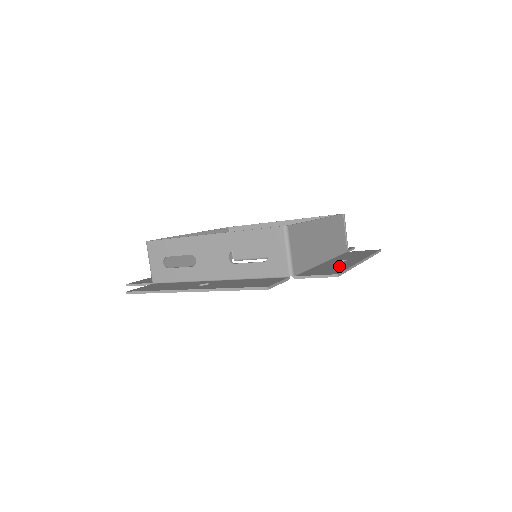
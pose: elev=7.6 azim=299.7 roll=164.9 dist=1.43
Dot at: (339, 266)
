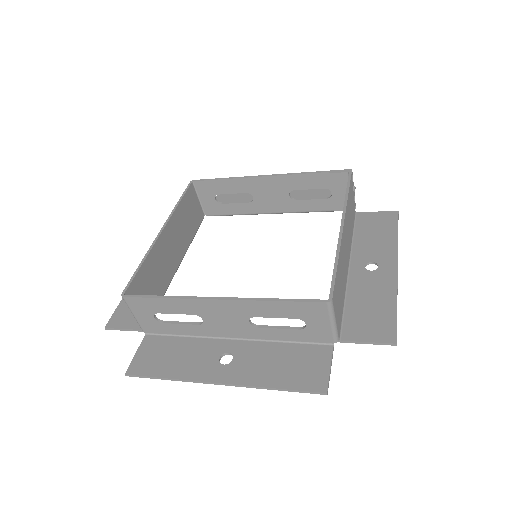
Dot at: (380, 298)
